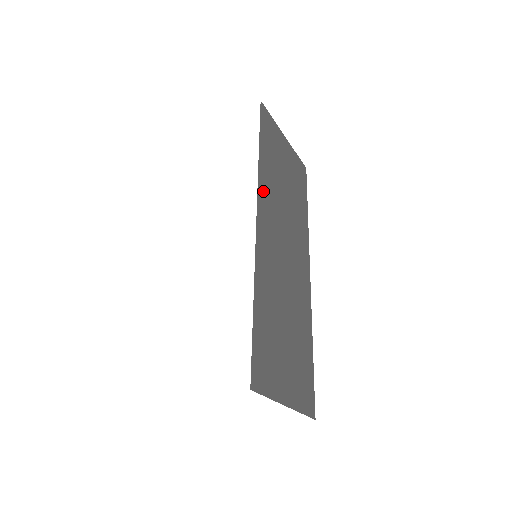
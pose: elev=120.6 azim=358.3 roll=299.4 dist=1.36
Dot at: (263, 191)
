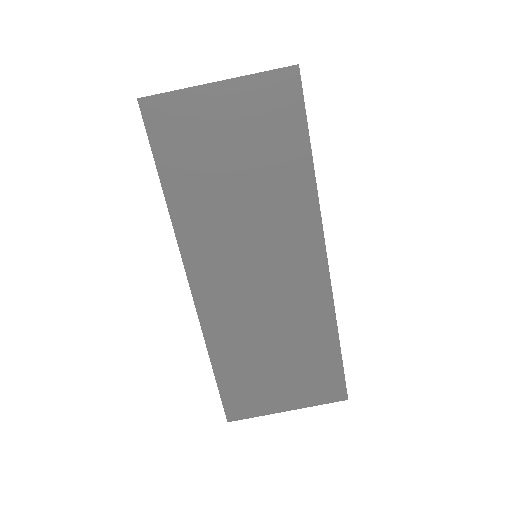
Dot at: (191, 241)
